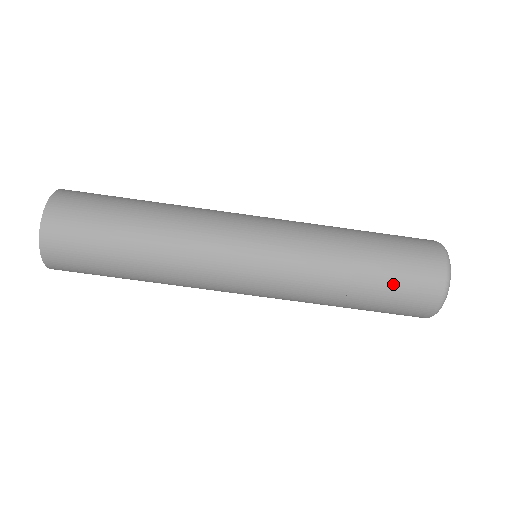
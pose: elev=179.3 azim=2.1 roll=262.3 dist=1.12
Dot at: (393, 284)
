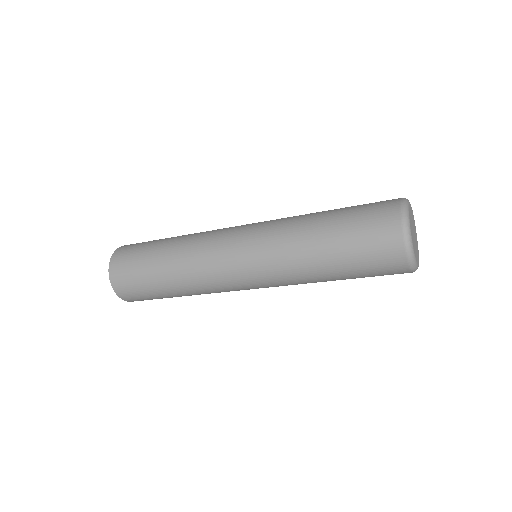
Dot at: (353, 235)
